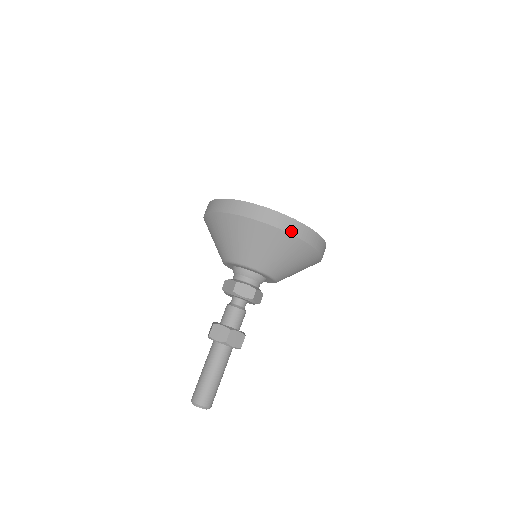
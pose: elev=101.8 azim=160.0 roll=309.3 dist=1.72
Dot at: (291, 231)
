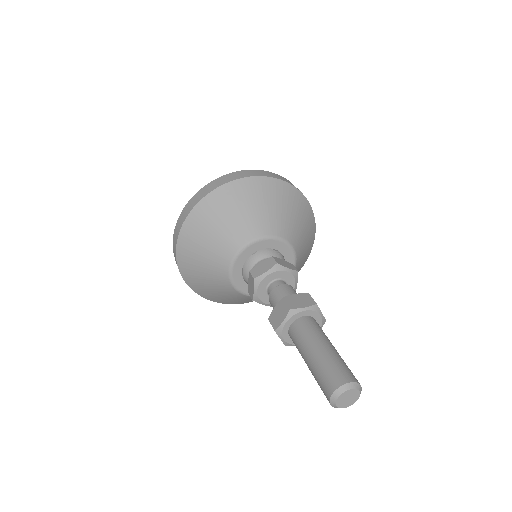
Dot at: (300, 191)
